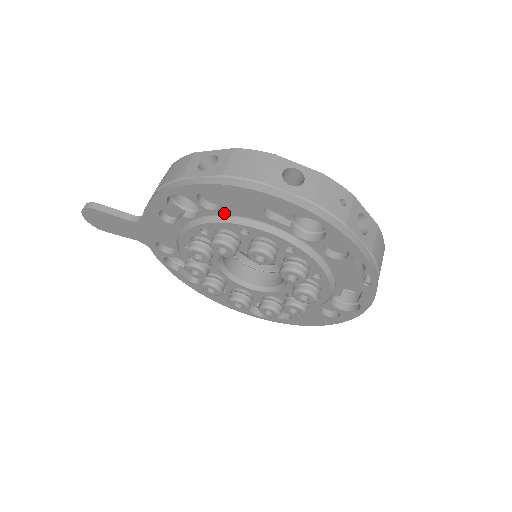
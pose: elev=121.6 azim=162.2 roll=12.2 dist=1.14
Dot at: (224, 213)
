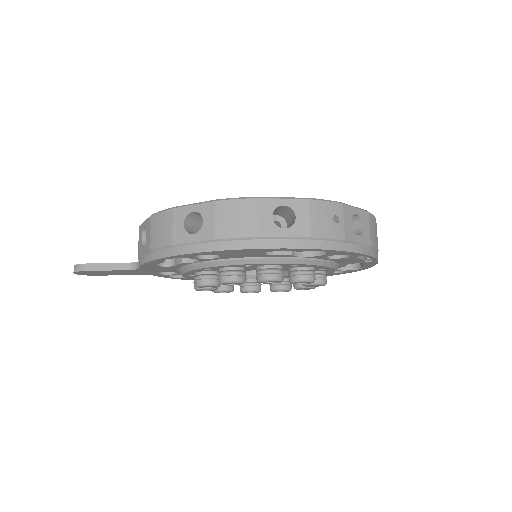
Dot at: (224, 258)
